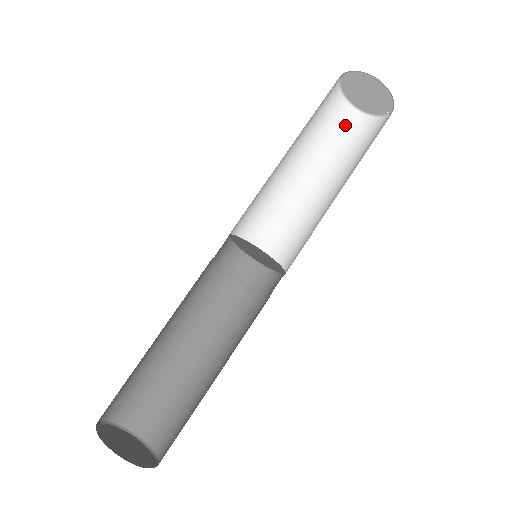
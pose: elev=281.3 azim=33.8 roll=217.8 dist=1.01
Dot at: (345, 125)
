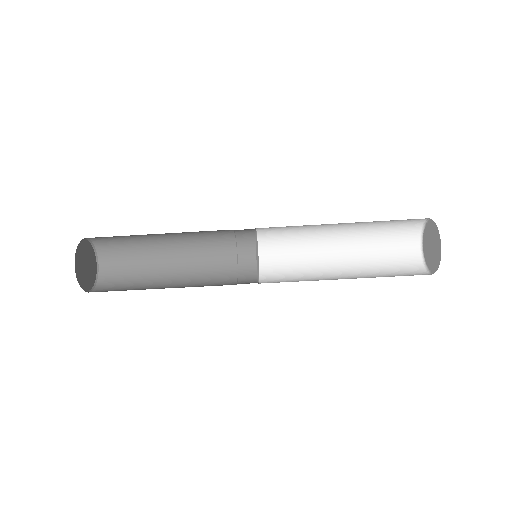
Dot at: (403, 237)
